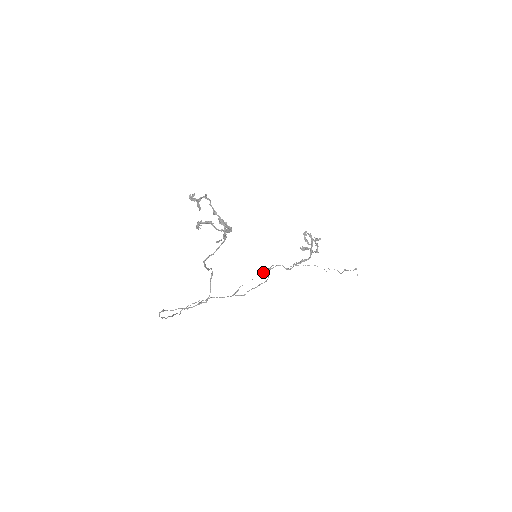
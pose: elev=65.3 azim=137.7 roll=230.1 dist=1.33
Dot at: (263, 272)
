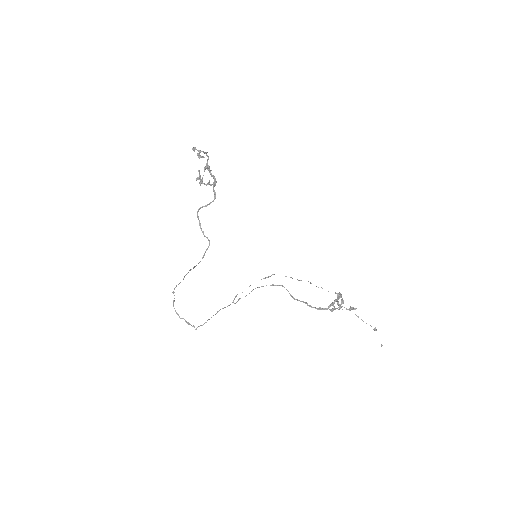
Dot at: (261, 279)
